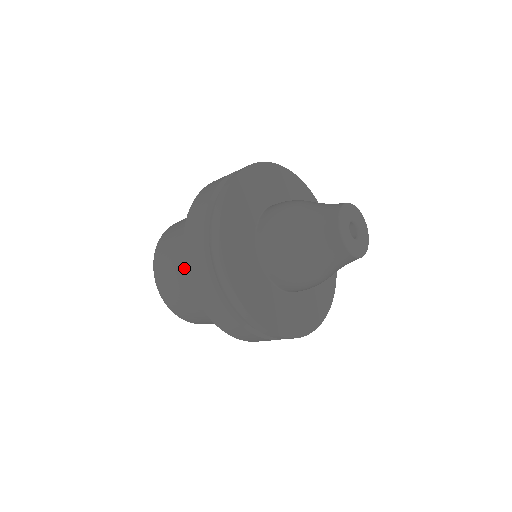
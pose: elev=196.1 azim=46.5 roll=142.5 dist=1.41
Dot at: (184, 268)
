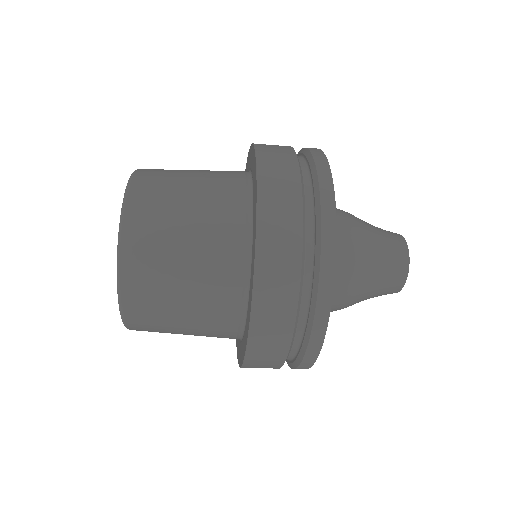
Dot at: (205, 291)
